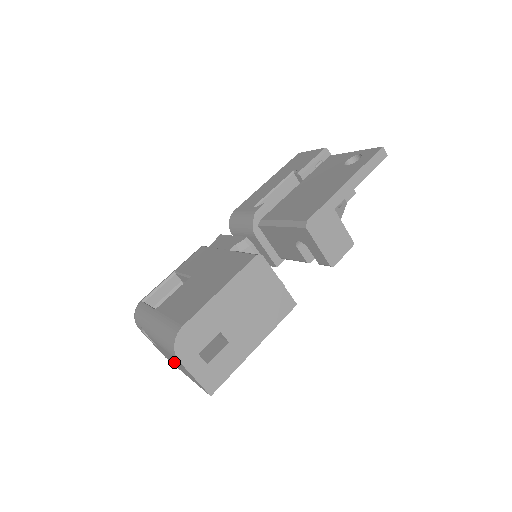
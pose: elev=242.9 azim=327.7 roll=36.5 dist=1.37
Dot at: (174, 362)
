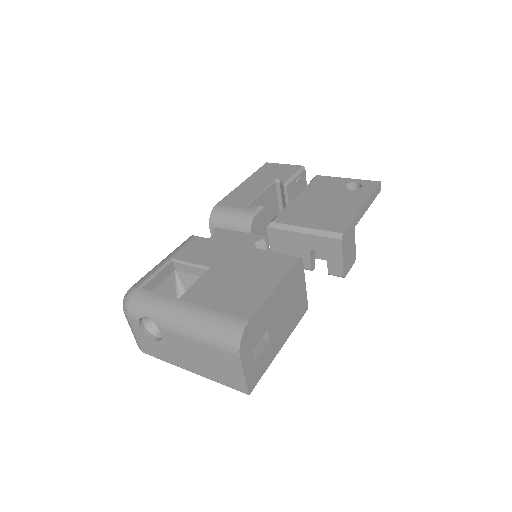
Dot at: (190, 358)
